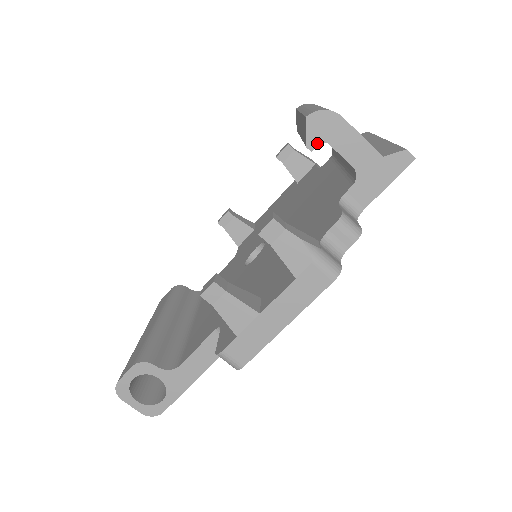
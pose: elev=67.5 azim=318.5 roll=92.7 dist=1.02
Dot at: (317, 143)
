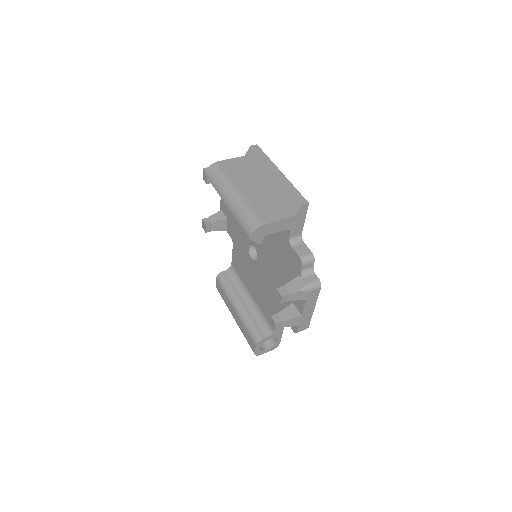
Dot at: (262, 239)
